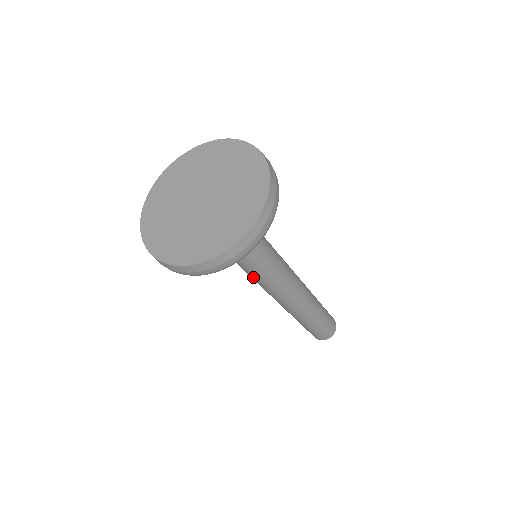
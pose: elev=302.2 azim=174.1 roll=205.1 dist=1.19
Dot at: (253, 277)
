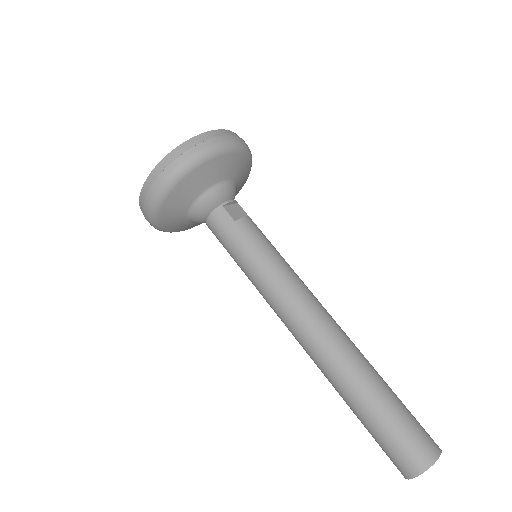
Dot at: (248, 277)
